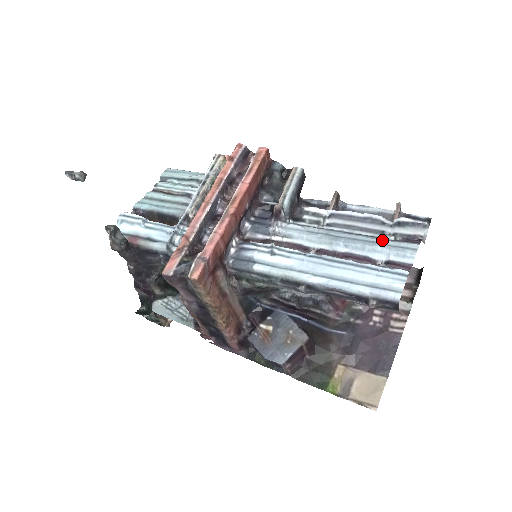
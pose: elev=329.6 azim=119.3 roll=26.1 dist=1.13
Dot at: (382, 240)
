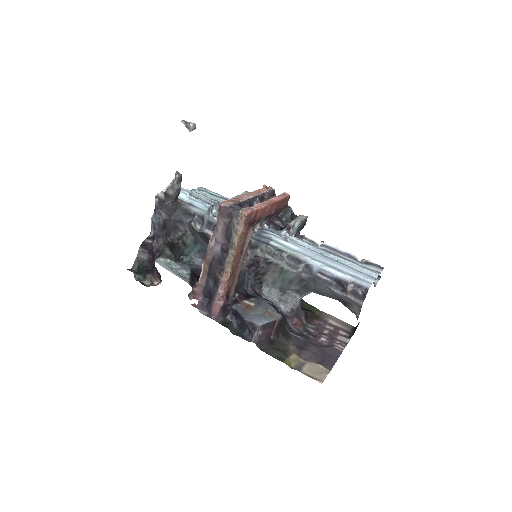
Dot at: occluded
